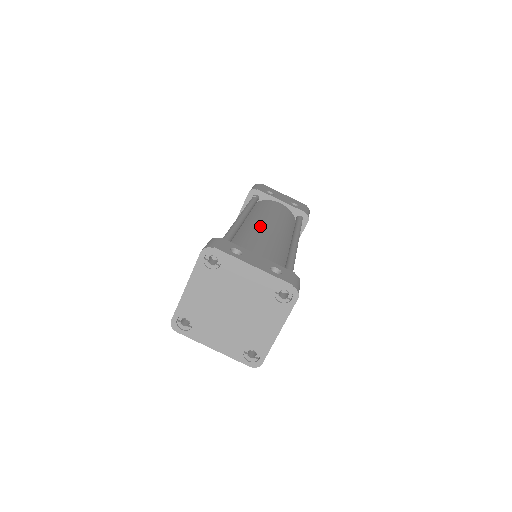
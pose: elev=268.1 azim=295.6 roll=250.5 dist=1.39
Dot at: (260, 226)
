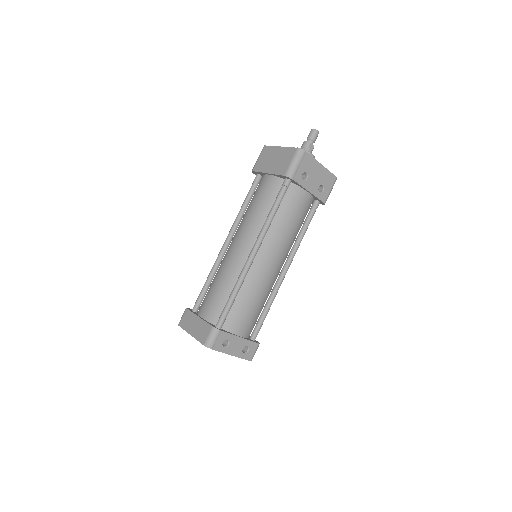
Dot at: (262, 272)
